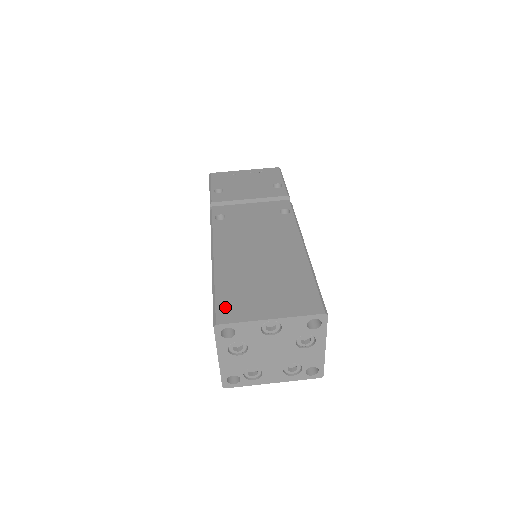
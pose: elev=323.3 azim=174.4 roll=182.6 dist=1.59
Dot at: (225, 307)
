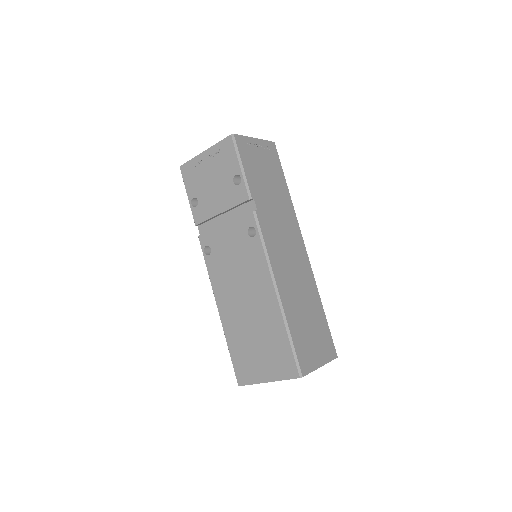
Dot at: (239, 369)
